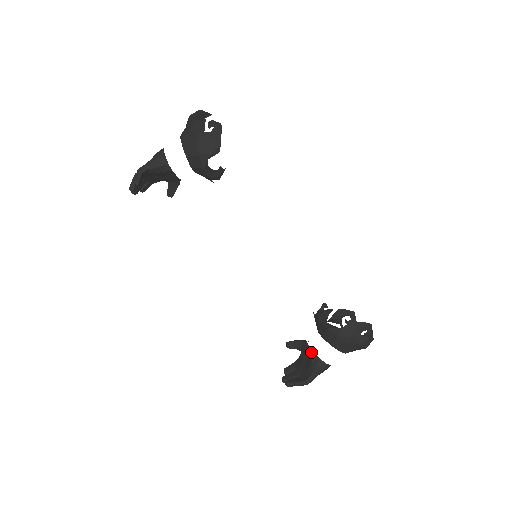
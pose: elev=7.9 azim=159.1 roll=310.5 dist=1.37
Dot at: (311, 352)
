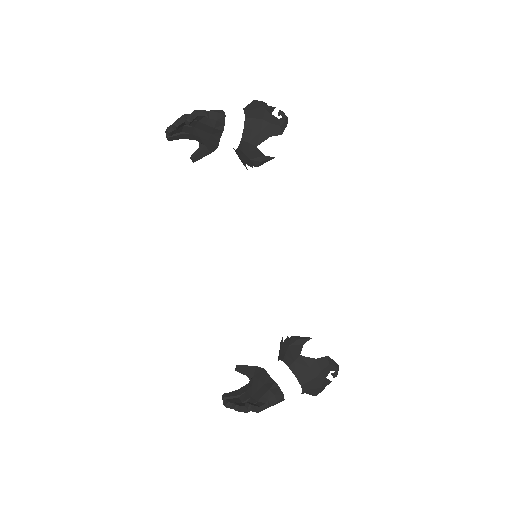
Dot at: (269, 379)
